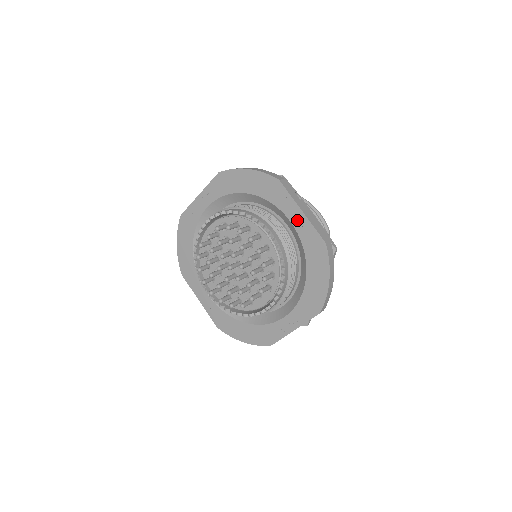
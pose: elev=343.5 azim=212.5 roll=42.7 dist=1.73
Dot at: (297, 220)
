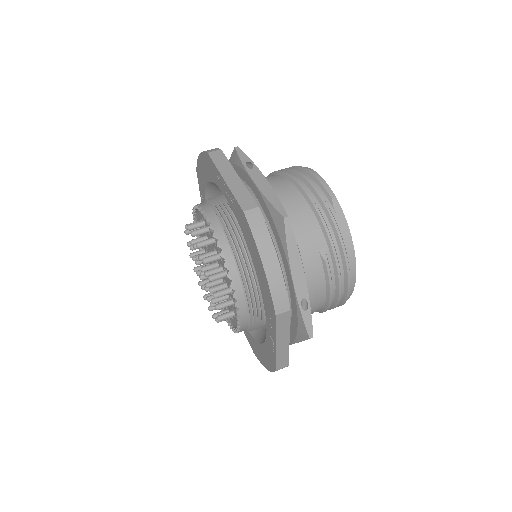
Dot at: (227, 194)
